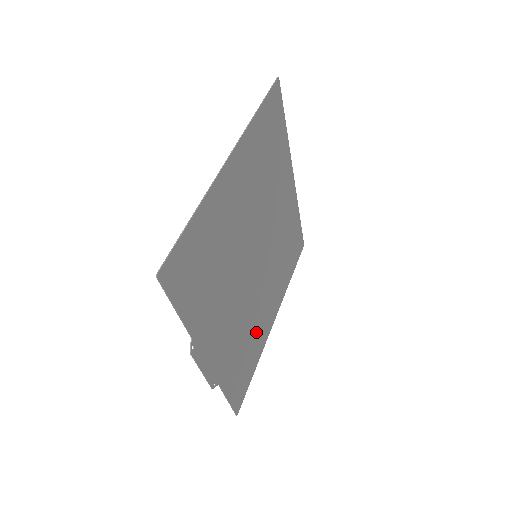
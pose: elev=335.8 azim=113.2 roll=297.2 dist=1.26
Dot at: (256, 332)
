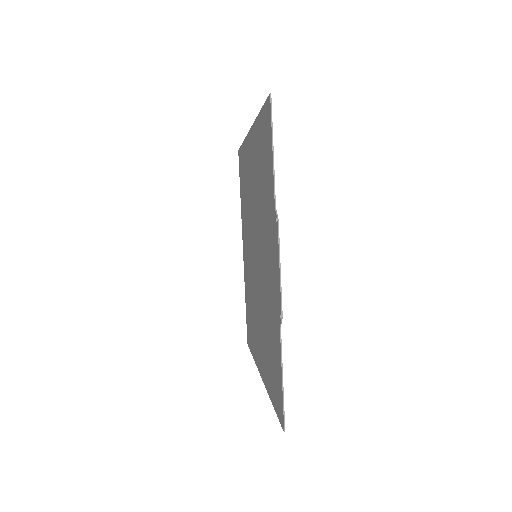
Dot at: (266, 348)
